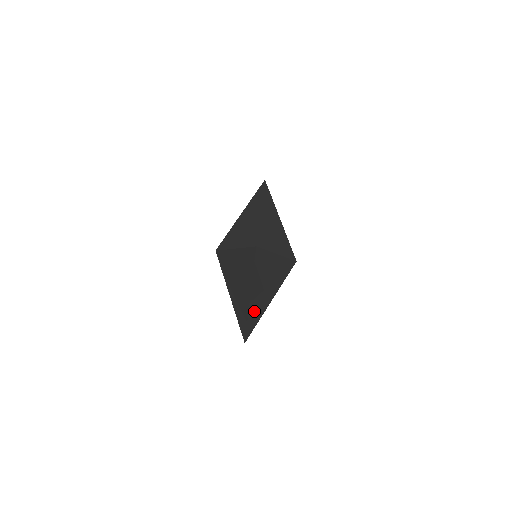
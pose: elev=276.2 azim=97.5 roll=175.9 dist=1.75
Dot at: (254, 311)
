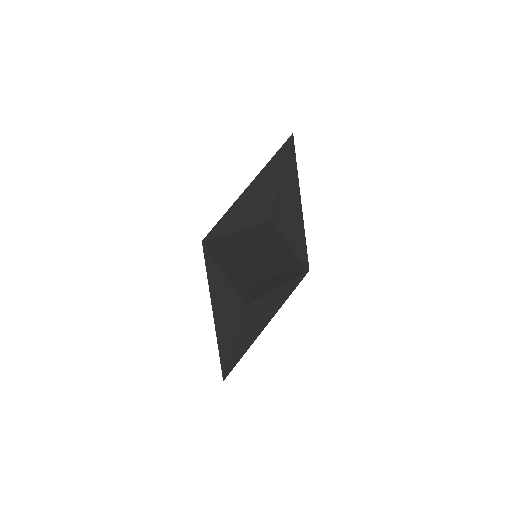
Dot at: occluded
